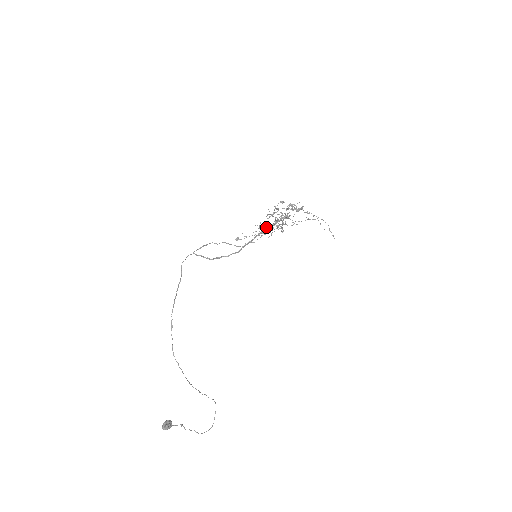
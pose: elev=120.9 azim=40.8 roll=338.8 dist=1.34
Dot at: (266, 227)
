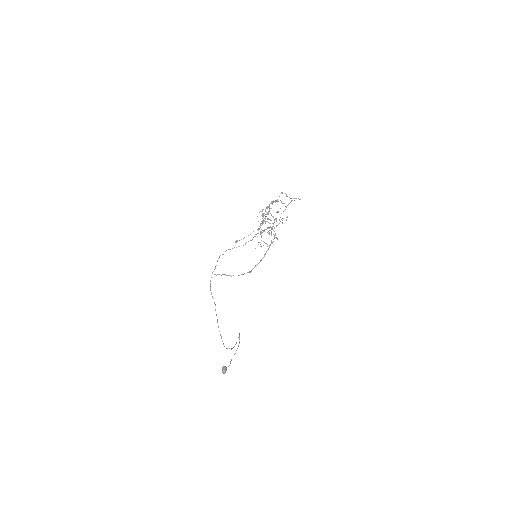
Dot at: occluded
